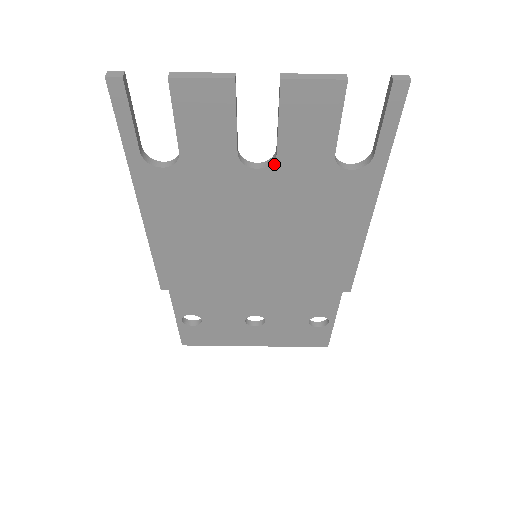
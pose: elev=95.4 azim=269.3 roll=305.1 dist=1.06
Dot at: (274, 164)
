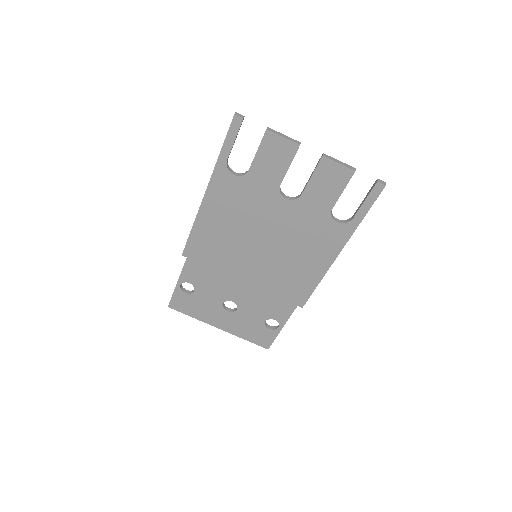
Dot at: (297, 200)
